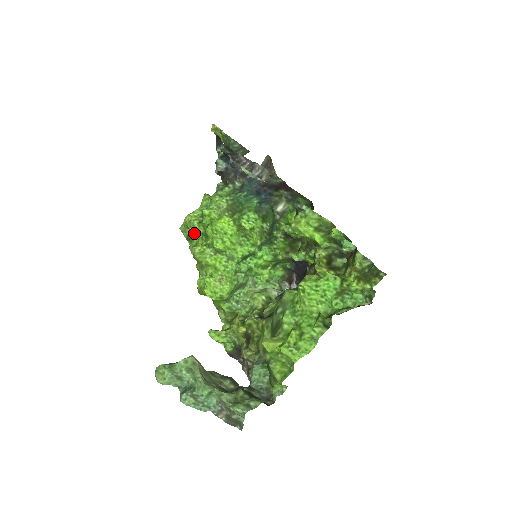
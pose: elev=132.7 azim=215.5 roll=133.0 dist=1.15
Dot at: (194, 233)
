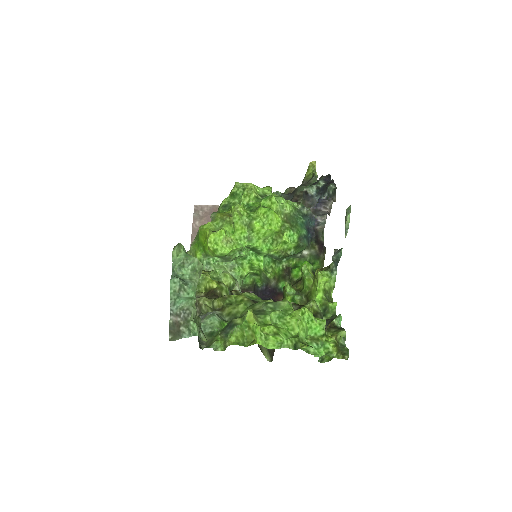
Dot at: (244, 197)
